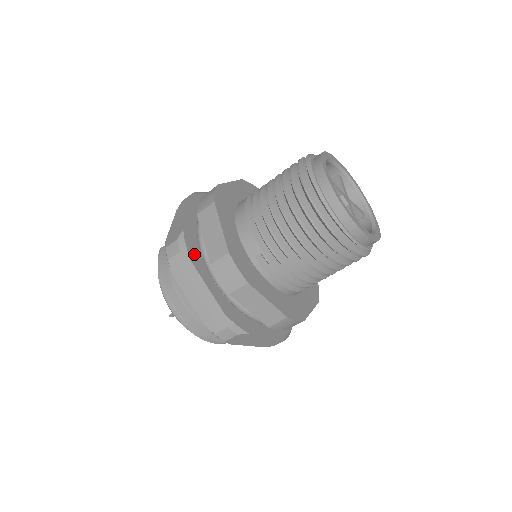
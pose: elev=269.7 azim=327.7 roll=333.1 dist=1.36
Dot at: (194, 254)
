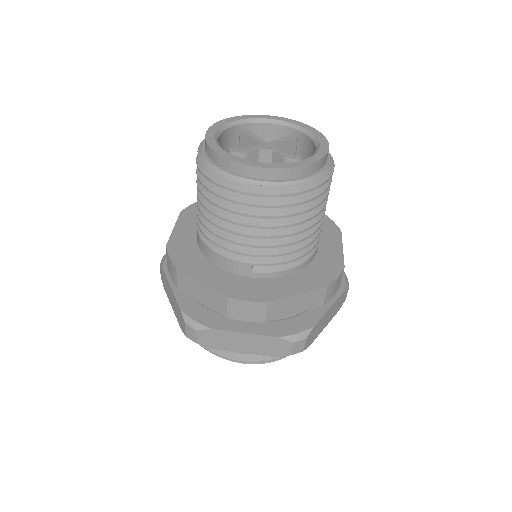
Dot at: (208, 319)
